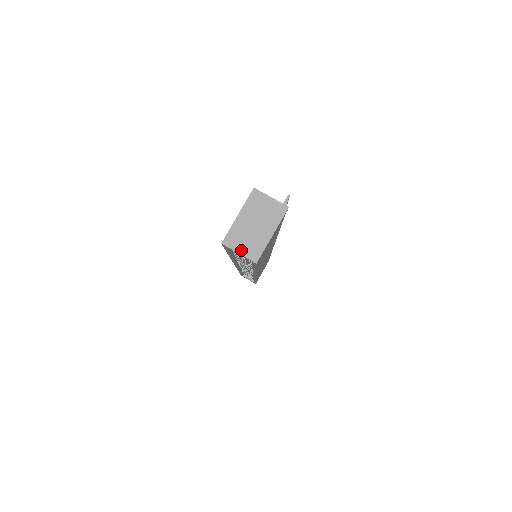
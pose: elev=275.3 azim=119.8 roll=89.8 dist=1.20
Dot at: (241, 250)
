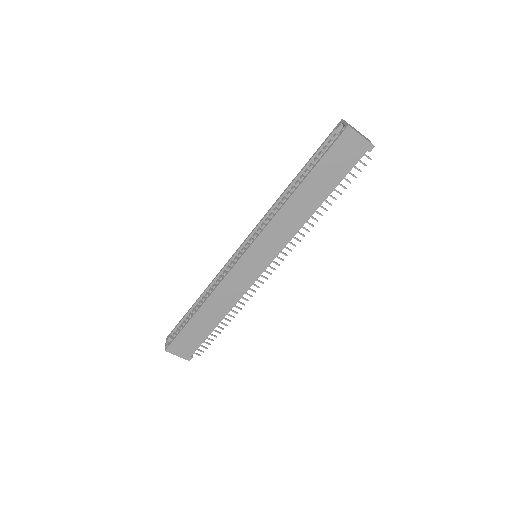
Dot at: (347, 123)
